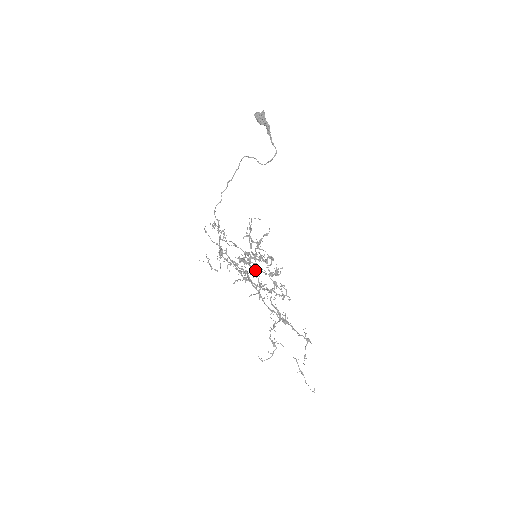
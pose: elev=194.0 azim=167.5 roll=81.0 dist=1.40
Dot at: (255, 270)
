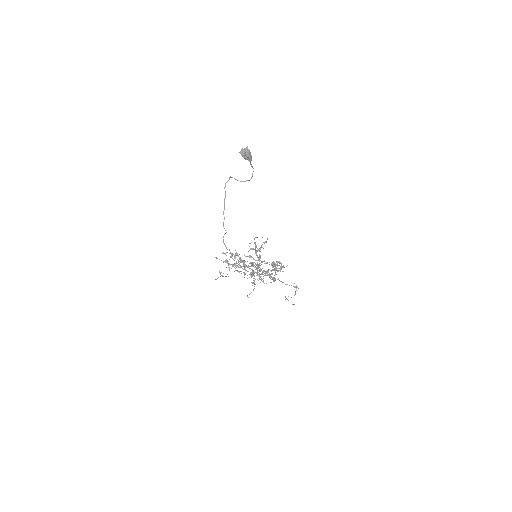
Dot at: occluded
